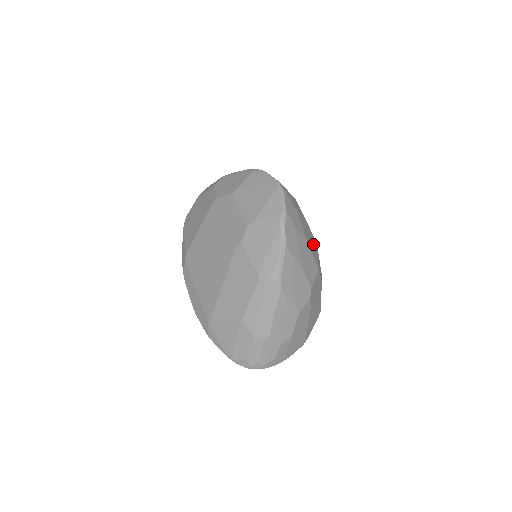
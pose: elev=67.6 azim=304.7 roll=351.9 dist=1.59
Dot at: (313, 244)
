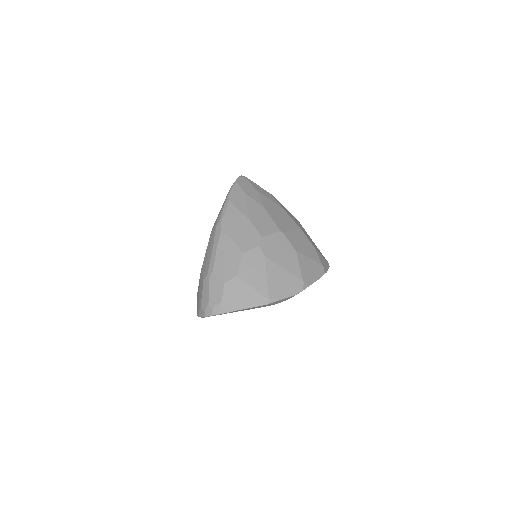
Dot at: (286, 221)
